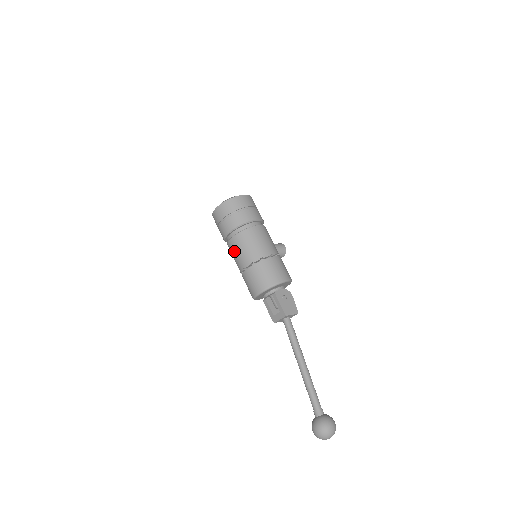
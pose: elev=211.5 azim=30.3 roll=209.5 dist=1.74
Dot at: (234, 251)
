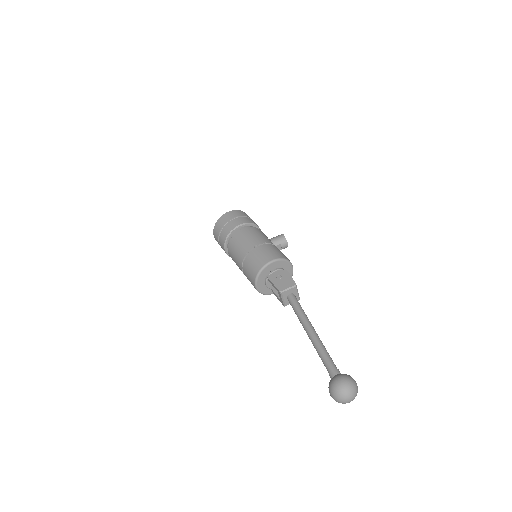
Dot at: (234, 261)
